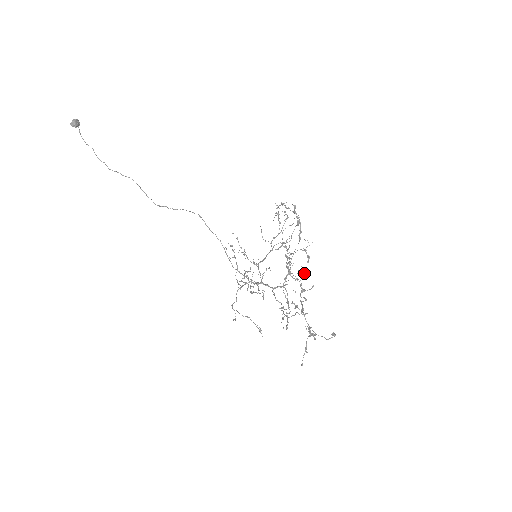
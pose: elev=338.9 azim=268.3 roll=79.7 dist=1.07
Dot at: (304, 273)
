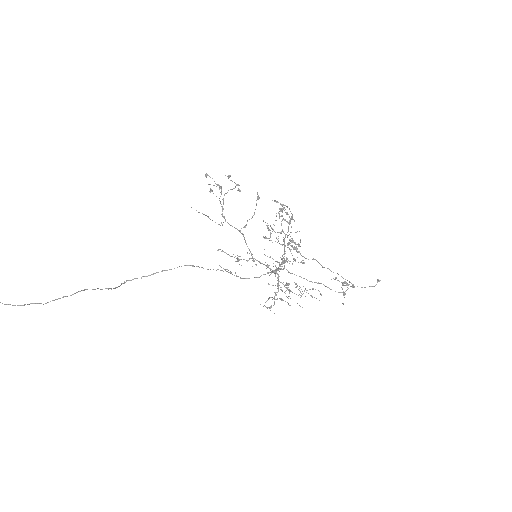
Dot at: occluded
